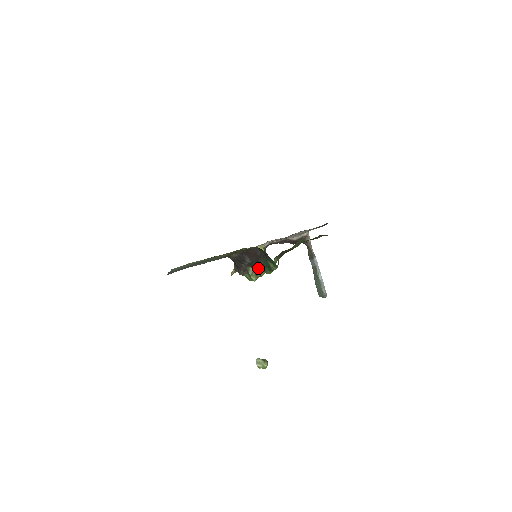
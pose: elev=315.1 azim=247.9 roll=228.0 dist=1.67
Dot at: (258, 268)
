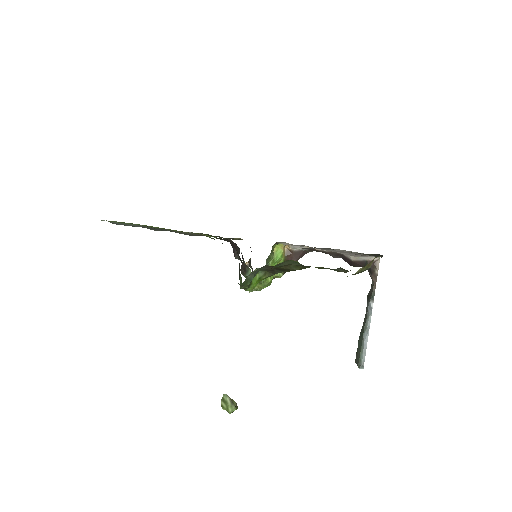
Dot at: occluded
